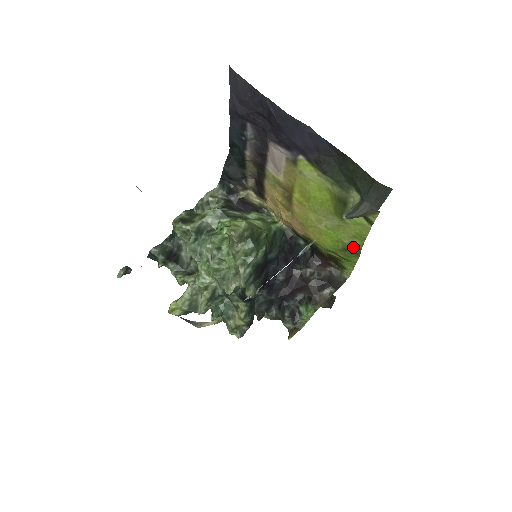
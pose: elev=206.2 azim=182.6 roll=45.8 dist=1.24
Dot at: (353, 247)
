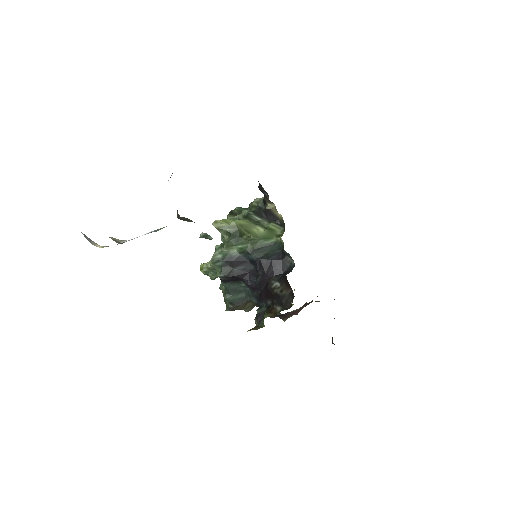
Dot at: occluded
